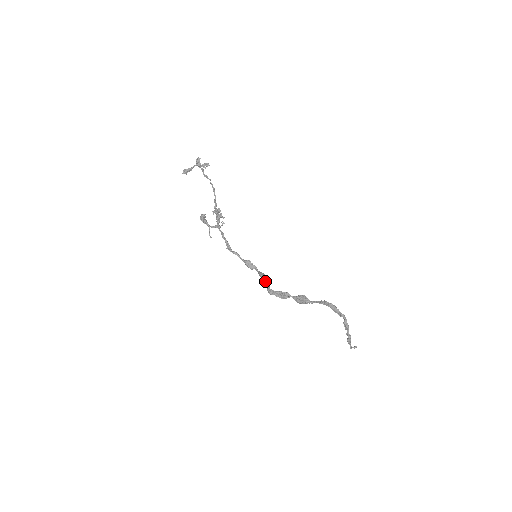
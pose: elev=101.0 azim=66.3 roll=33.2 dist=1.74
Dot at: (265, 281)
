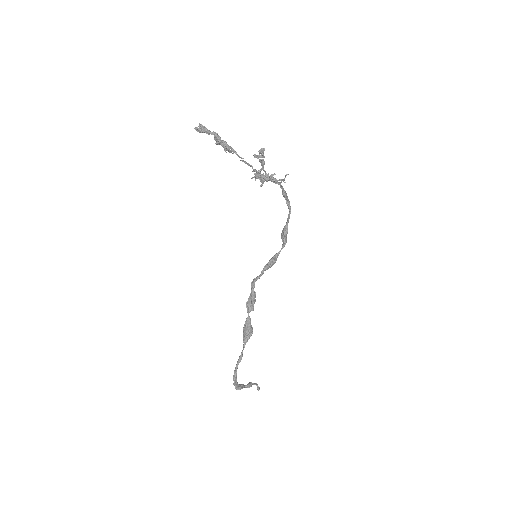
Dot at: (262, 270)
